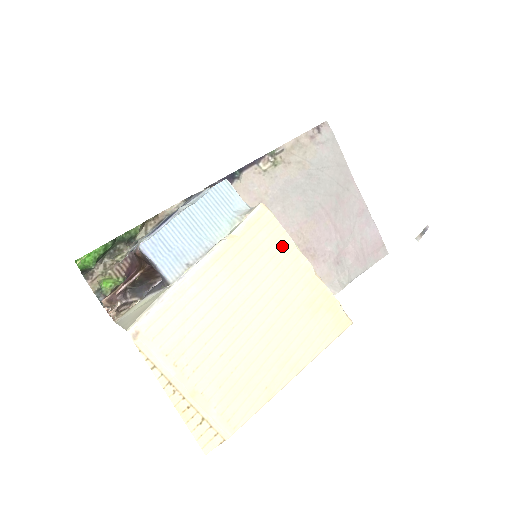
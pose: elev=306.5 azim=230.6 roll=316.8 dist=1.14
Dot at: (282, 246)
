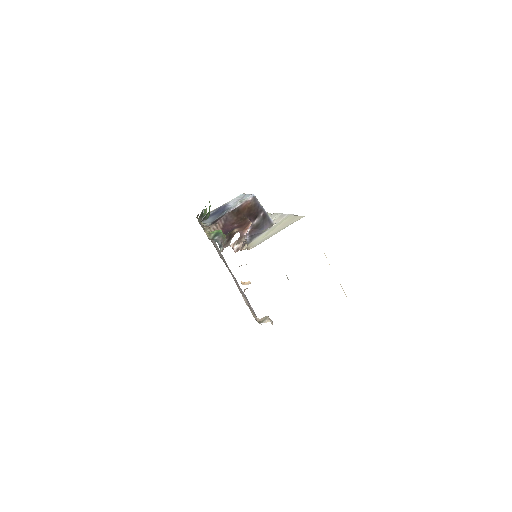
Dot at: occluded
